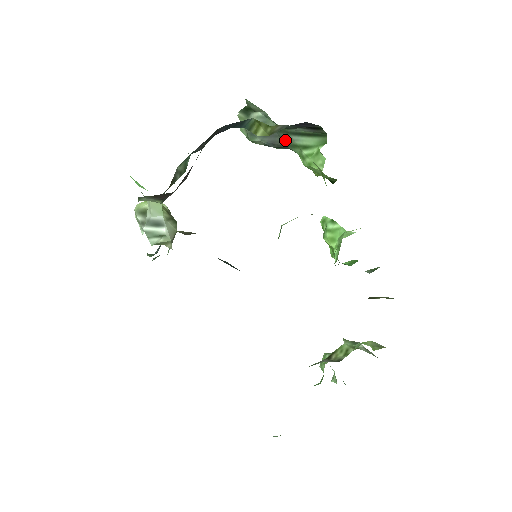
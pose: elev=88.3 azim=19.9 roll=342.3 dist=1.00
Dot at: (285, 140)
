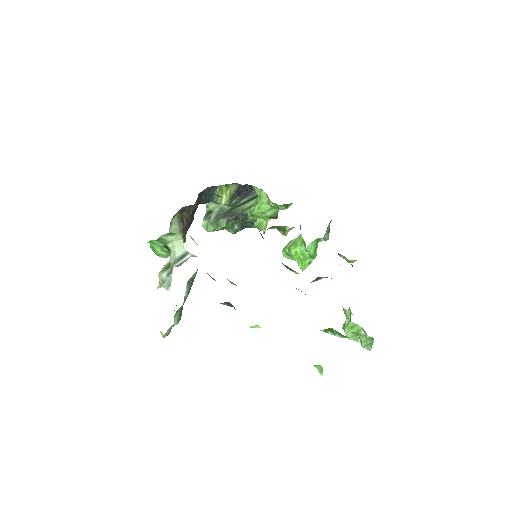
Dot at: (238, 211)
